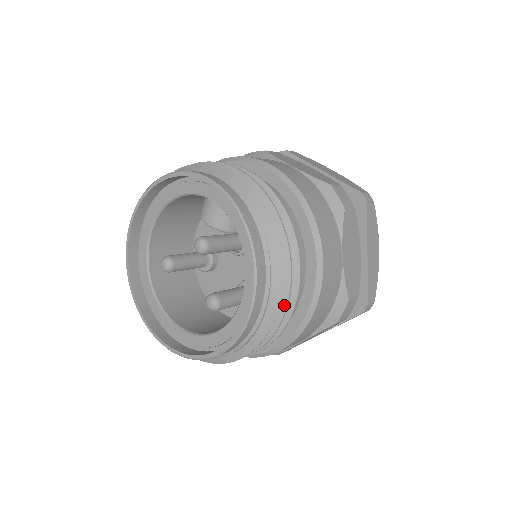
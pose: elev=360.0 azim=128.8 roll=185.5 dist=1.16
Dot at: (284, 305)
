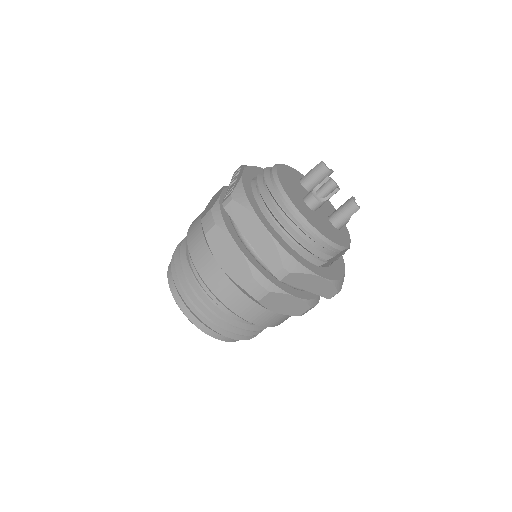
Dot at: (253, 335)
